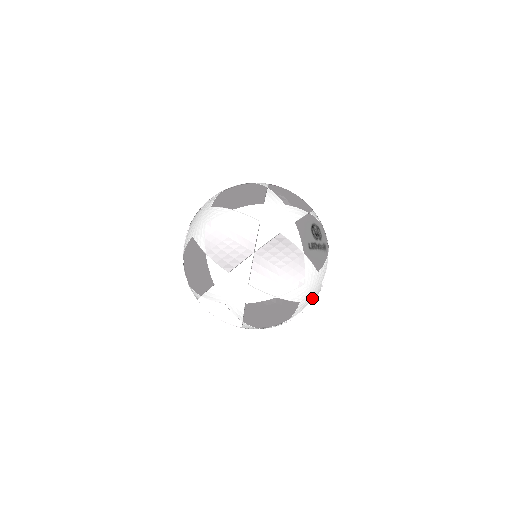
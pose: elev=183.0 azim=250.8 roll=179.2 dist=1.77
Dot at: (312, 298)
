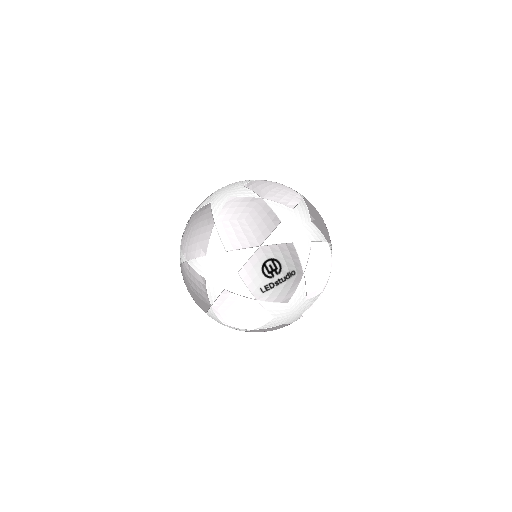
Dot at: (302, 311)
